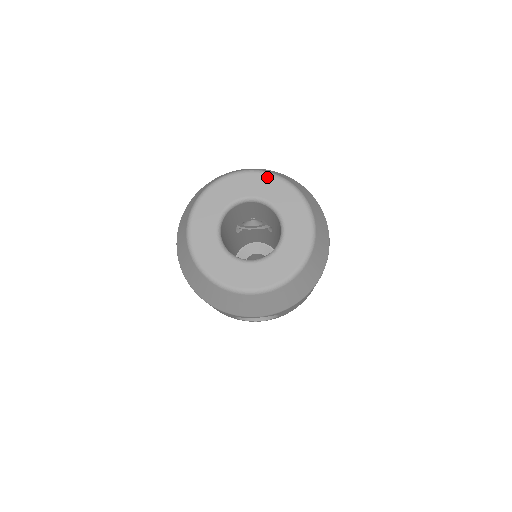
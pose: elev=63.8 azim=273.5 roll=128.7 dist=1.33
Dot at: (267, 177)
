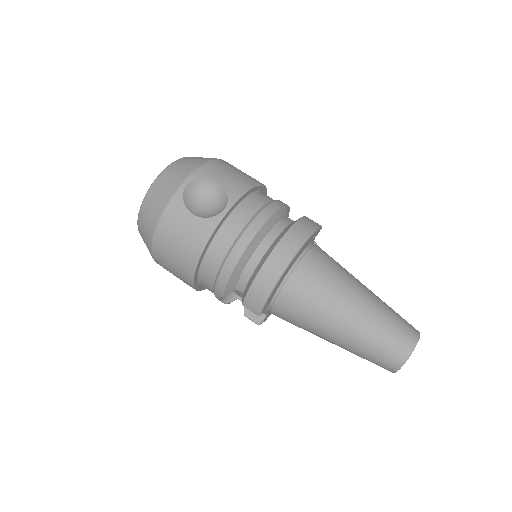
Dot at: occluded
